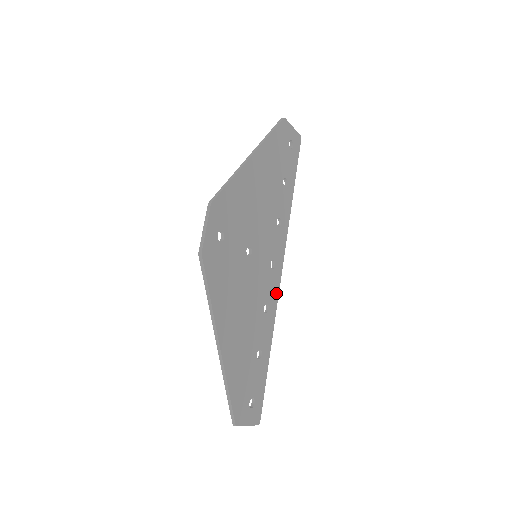
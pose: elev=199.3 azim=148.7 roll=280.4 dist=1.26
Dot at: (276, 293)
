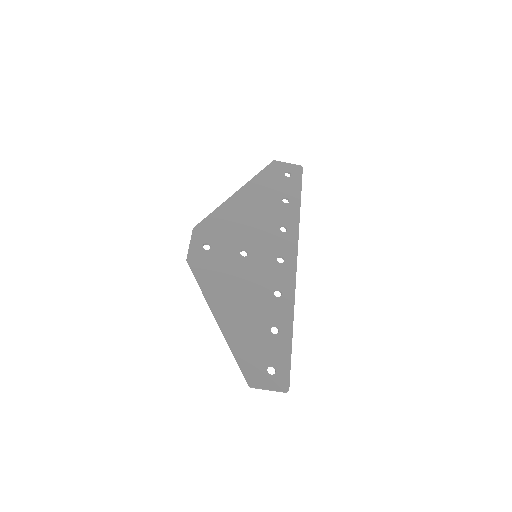
Dot at: (291, 281)
